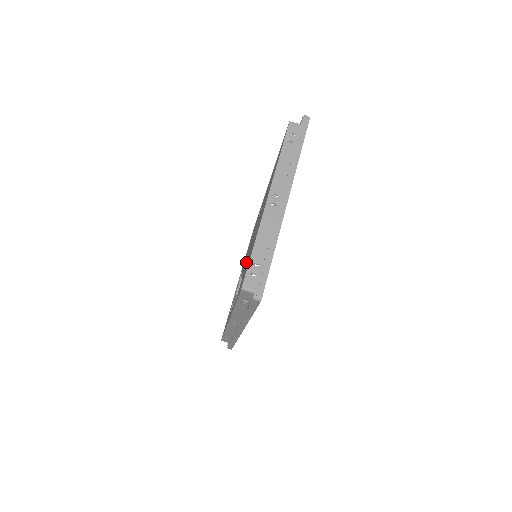
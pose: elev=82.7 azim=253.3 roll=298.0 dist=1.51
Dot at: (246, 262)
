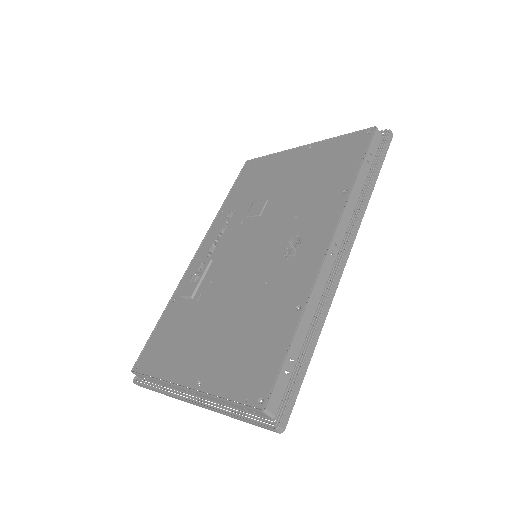
Dot at: (212, 287)
